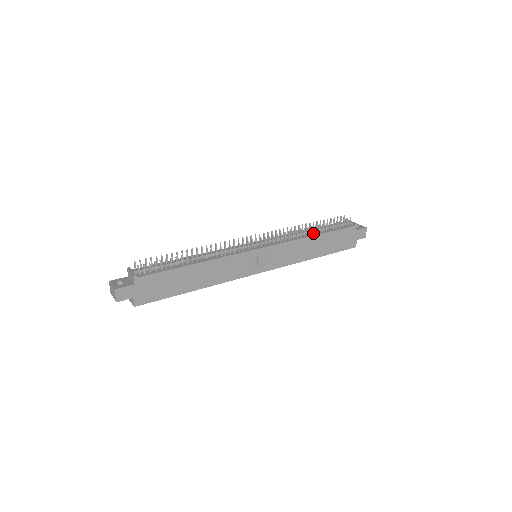
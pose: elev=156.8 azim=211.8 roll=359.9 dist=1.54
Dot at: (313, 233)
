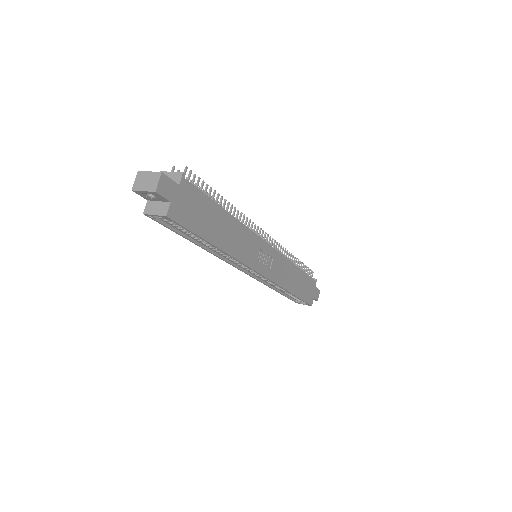
Dot at: occluded
